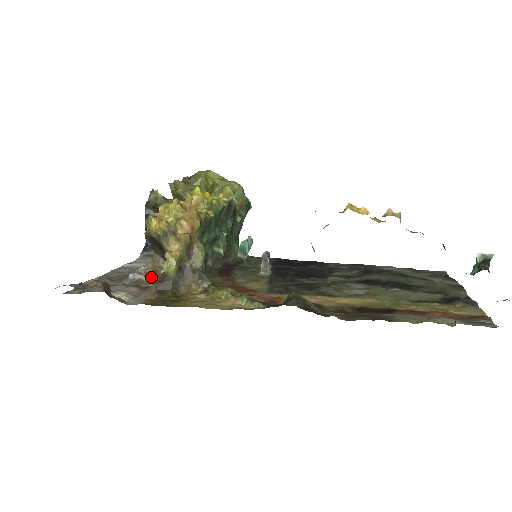
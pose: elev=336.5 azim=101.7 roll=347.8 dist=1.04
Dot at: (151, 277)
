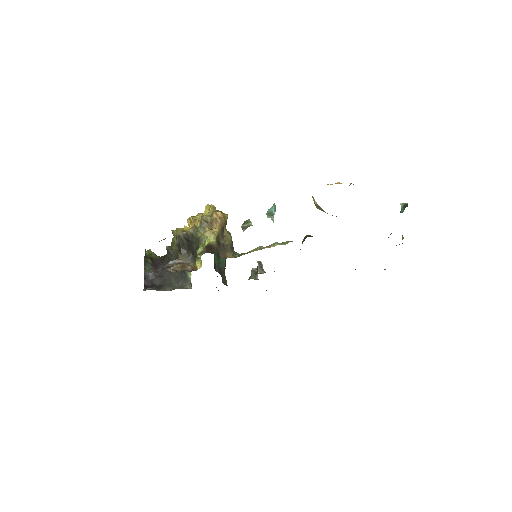
Dot at: occluded
